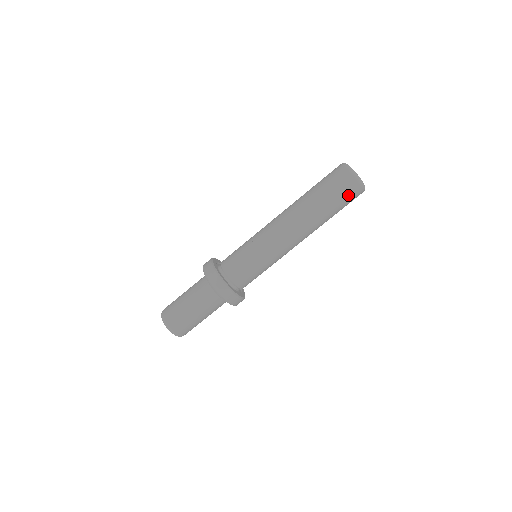
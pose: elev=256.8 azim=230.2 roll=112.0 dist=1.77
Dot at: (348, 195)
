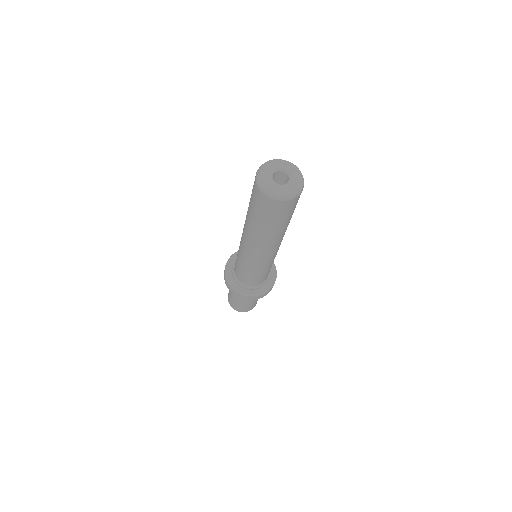
Dot at: (296, 203)
